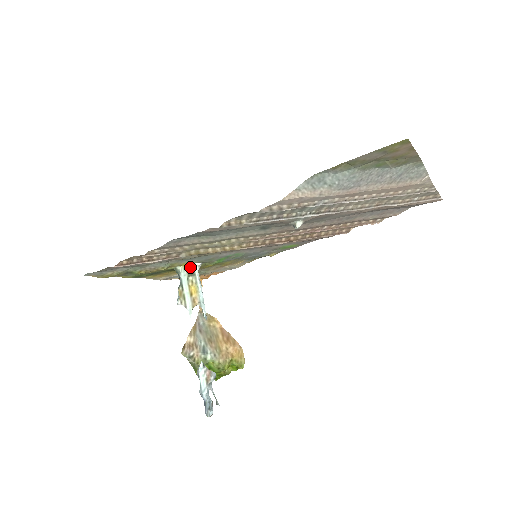
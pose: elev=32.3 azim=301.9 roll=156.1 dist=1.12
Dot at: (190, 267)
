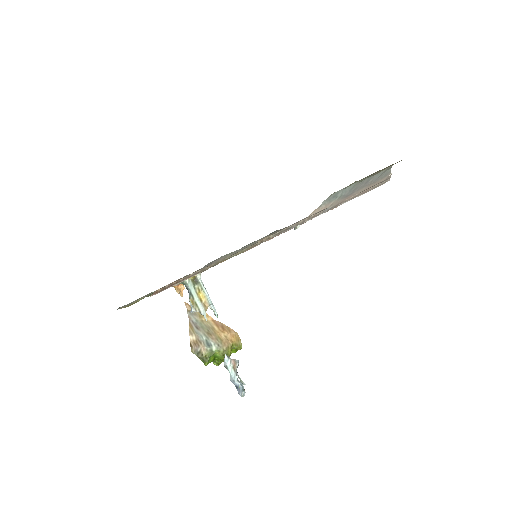
Dot at: (193, 277)
